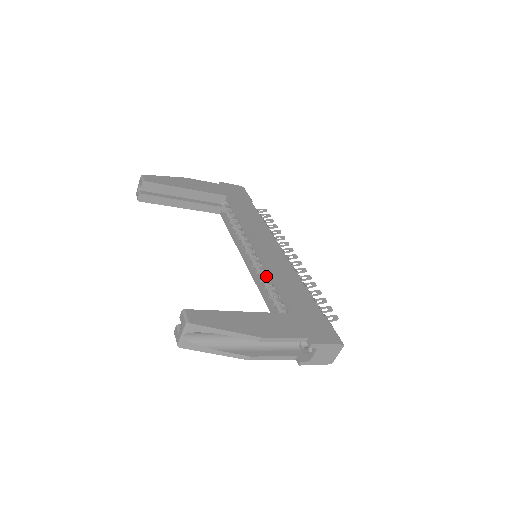
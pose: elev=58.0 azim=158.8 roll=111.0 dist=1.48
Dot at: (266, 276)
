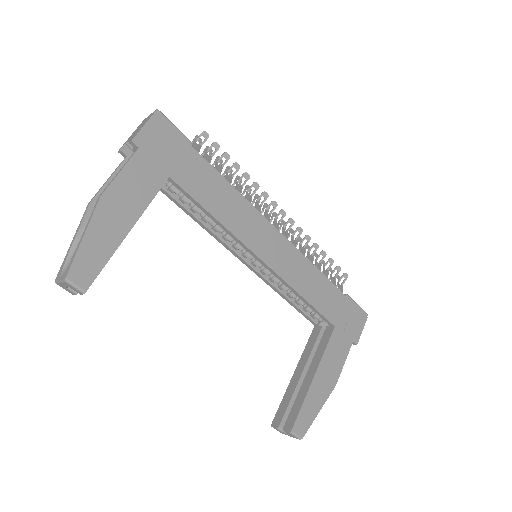
Dot at: occluded
